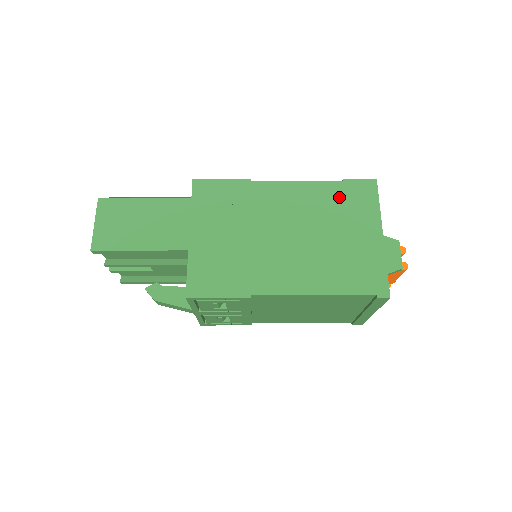
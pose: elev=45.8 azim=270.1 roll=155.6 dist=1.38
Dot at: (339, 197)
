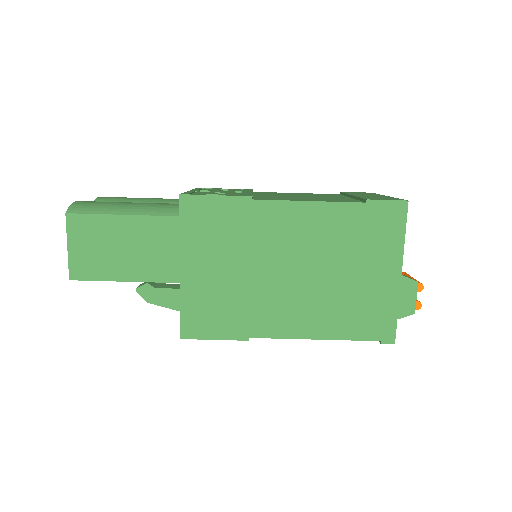
Dot at: (358, 224)
